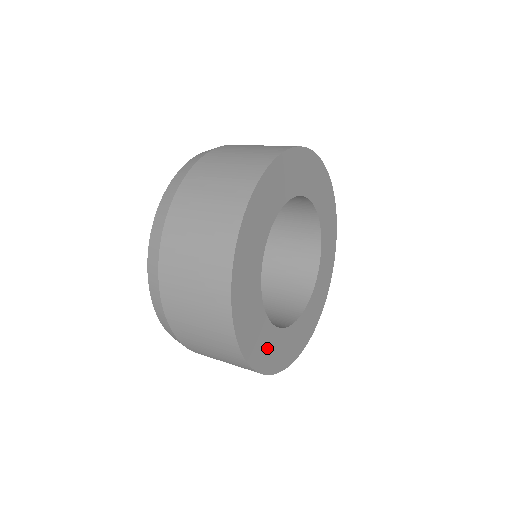
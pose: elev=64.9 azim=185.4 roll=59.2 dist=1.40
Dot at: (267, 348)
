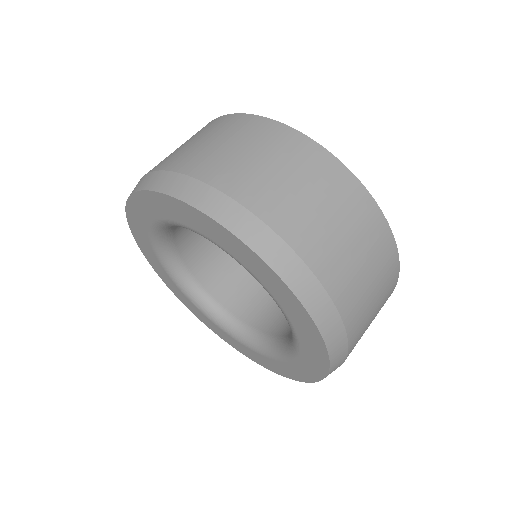
Dot at: occluded
